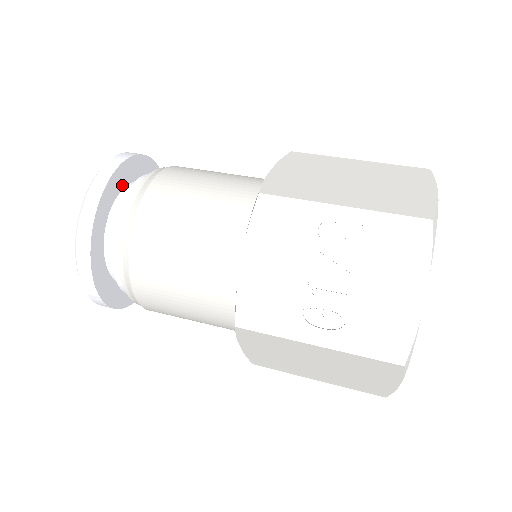
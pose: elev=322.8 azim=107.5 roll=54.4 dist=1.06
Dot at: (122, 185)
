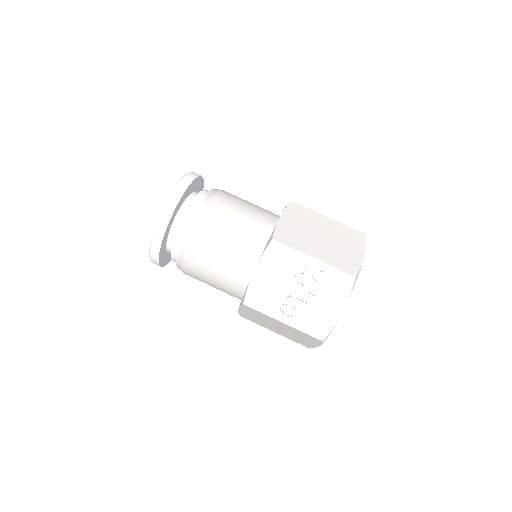
Dot at: (185, 198)
